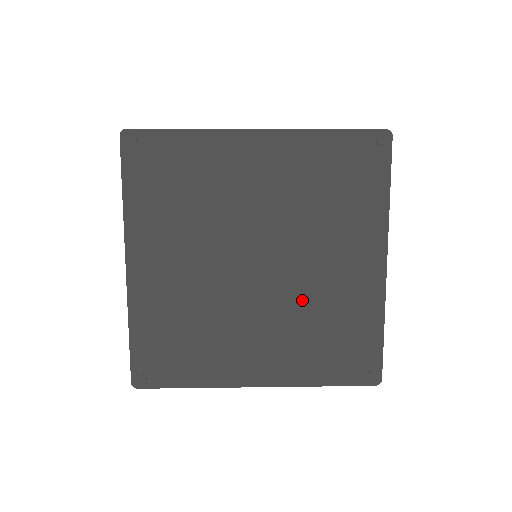
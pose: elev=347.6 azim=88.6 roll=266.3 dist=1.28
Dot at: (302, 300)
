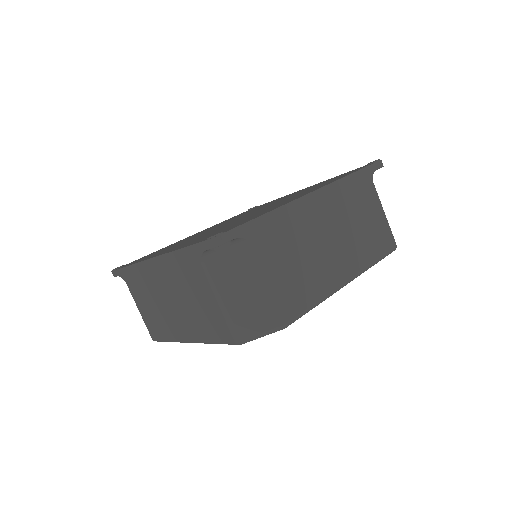
Dot at: occluded
